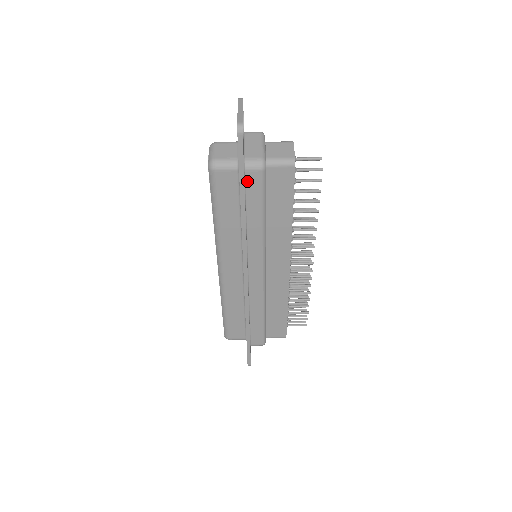
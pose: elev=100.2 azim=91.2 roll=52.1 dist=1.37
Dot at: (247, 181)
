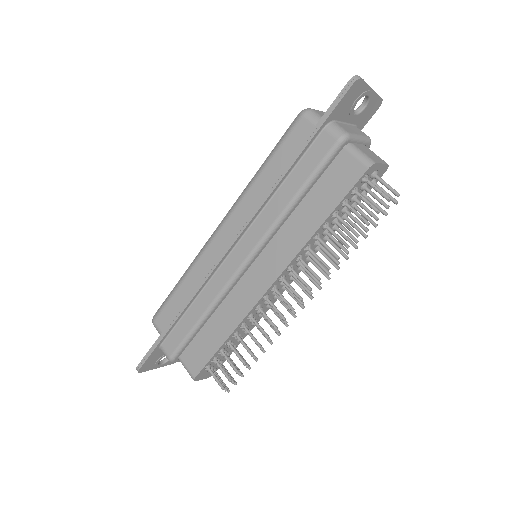
Dot at: (317, 141)
